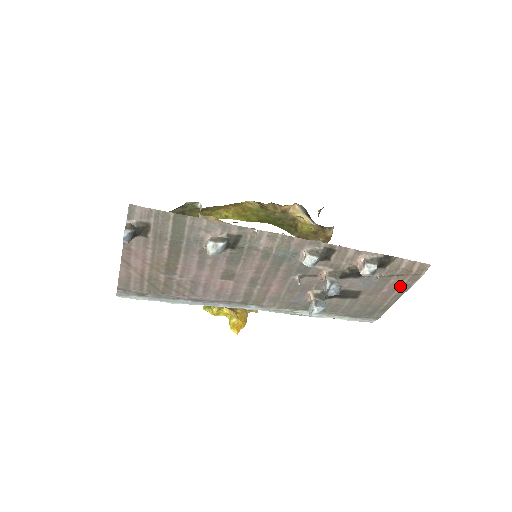
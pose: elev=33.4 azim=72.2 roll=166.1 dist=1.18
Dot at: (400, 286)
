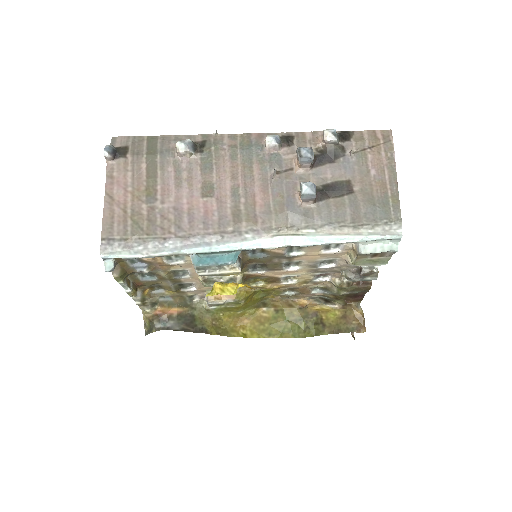
Dot at: (384, 162)
